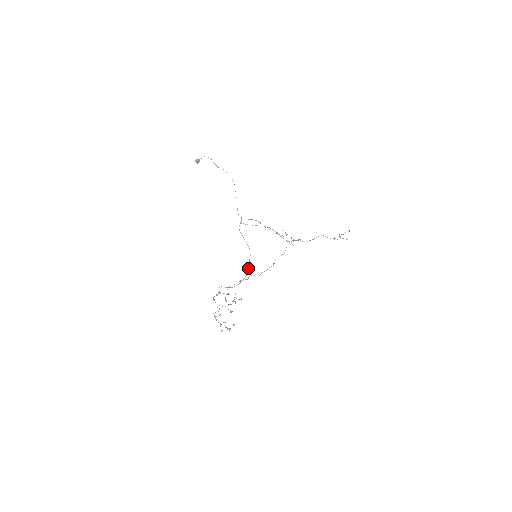
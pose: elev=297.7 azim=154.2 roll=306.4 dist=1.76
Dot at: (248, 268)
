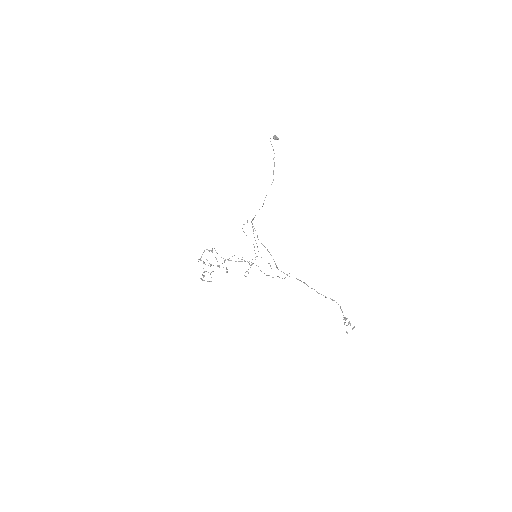
Dot at: occluded
